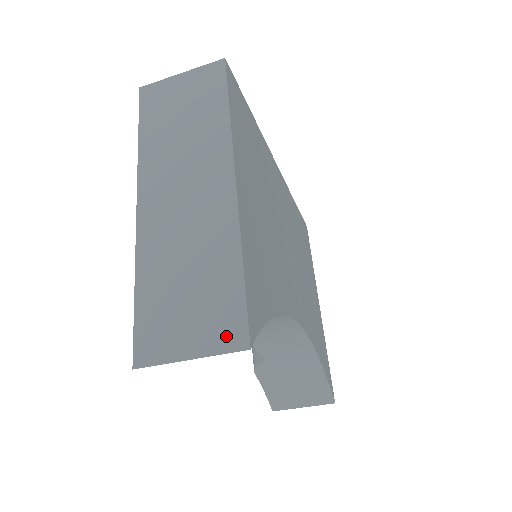
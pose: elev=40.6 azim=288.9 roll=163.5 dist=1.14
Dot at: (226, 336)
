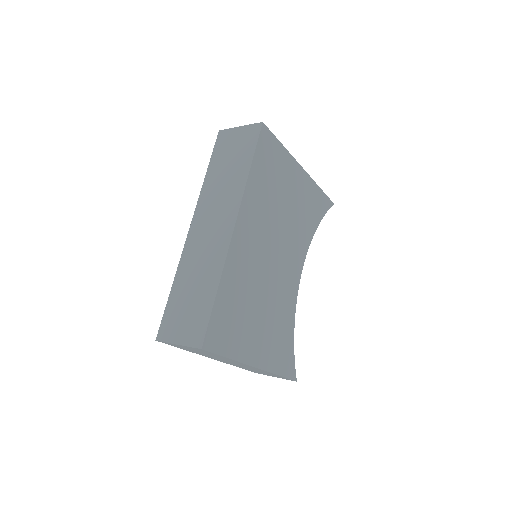
Dot at: occluded
